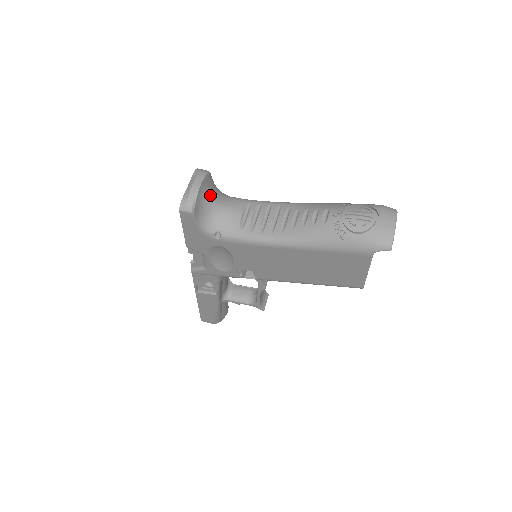
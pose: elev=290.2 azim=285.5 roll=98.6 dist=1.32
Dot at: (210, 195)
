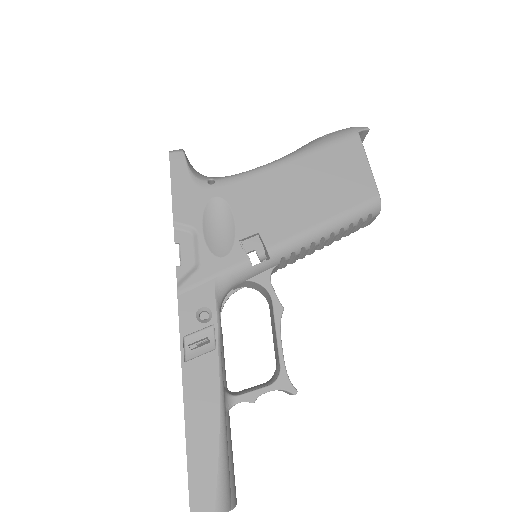
Dot at: occluded
